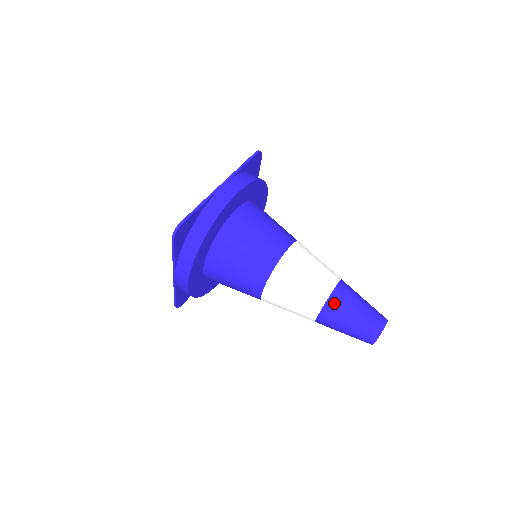
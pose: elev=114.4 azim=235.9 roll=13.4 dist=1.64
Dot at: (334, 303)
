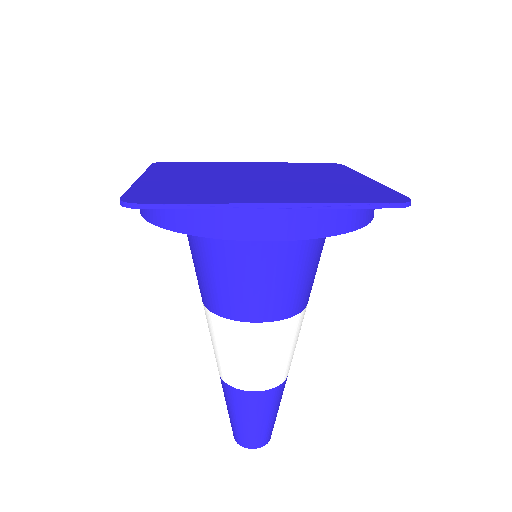
Dot at: (238, 396)
